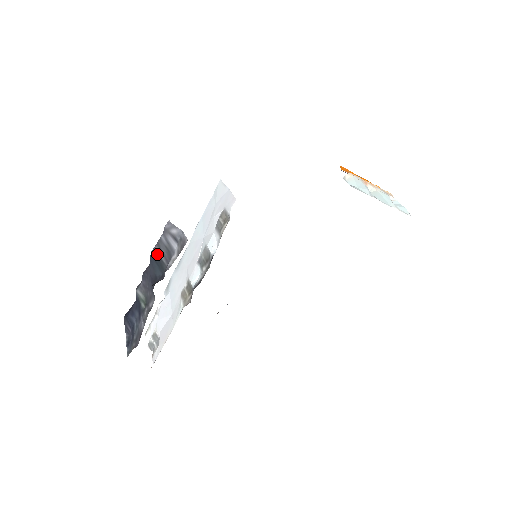
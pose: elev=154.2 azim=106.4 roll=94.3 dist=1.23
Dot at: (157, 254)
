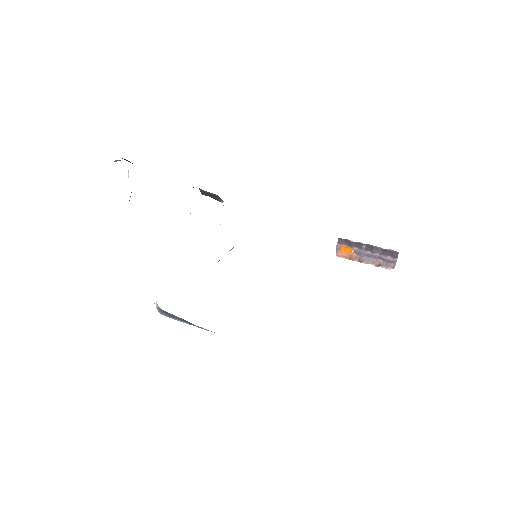
Dot at: occluded
